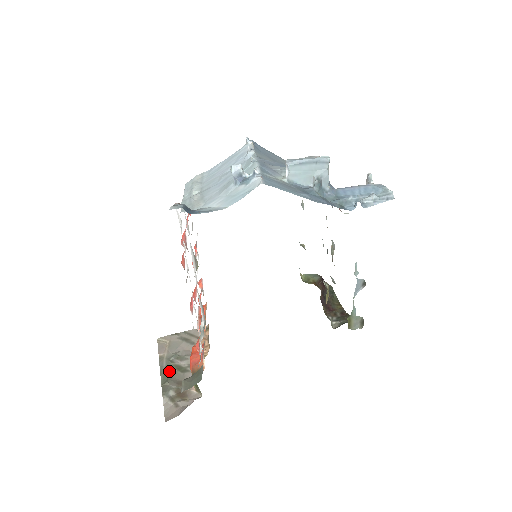
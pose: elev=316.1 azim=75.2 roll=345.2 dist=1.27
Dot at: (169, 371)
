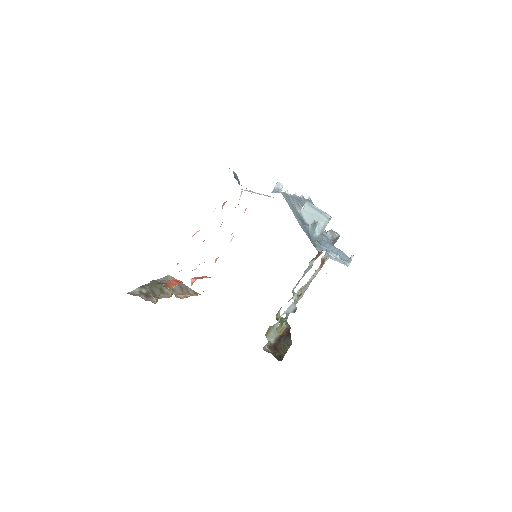
Dot at: (155, 285)
